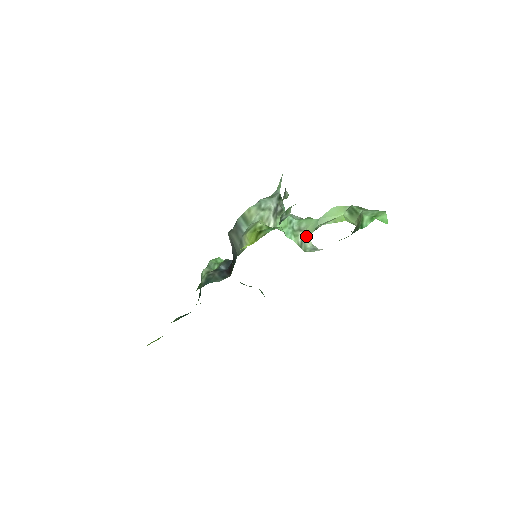
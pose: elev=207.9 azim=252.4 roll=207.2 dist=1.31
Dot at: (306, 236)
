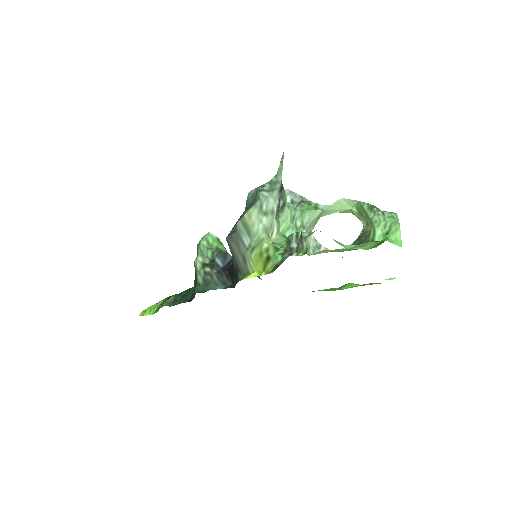
Dot at: occluded
